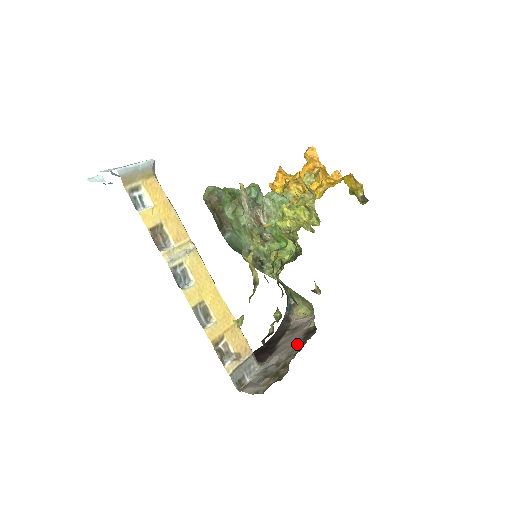
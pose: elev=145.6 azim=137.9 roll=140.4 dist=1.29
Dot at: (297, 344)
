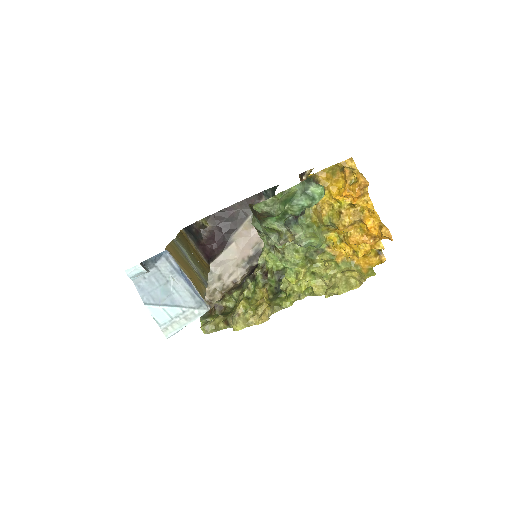
Dot at: (242, 262)
